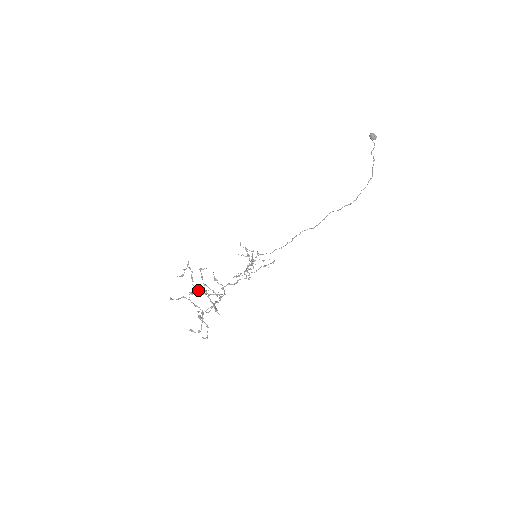
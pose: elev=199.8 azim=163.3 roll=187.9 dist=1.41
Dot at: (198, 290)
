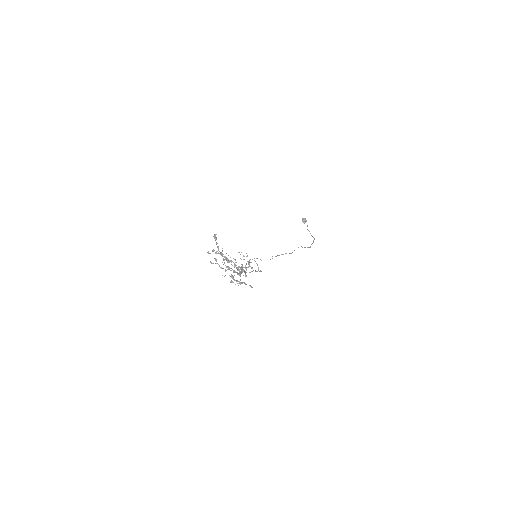
Dot at: (225, 258)
